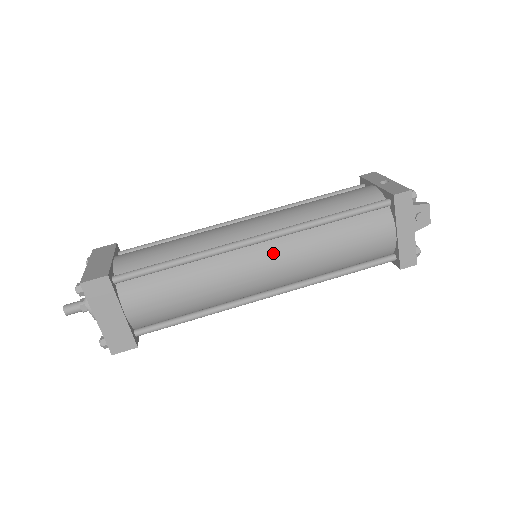
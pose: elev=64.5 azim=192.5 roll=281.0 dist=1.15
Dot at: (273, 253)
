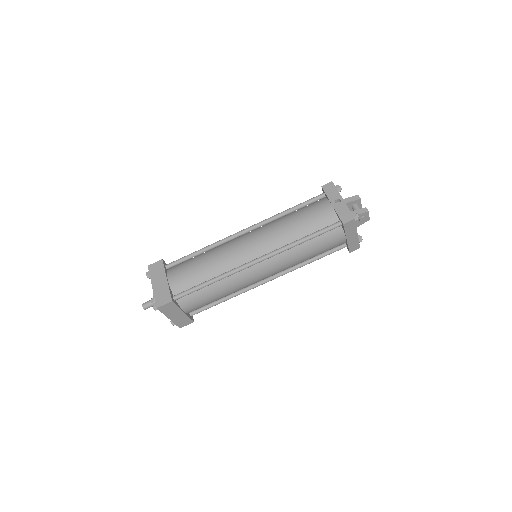
Dot at: (268, 266)
